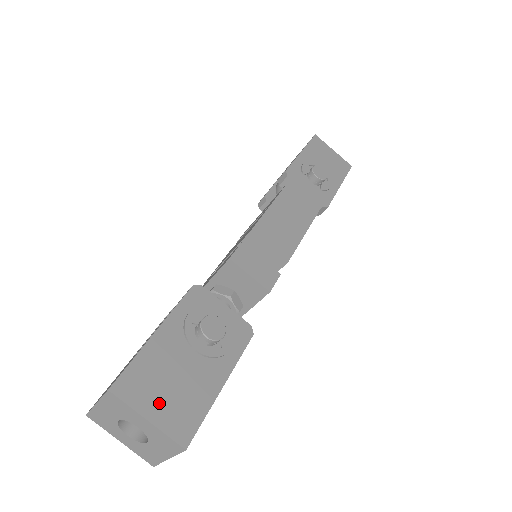
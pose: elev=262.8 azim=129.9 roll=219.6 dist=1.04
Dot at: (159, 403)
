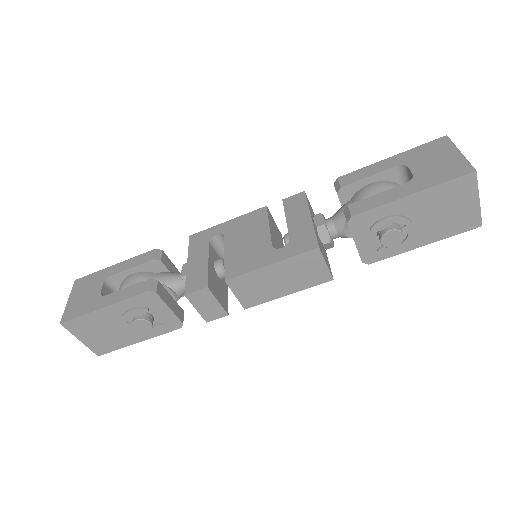
Dot at: (90, 337)
